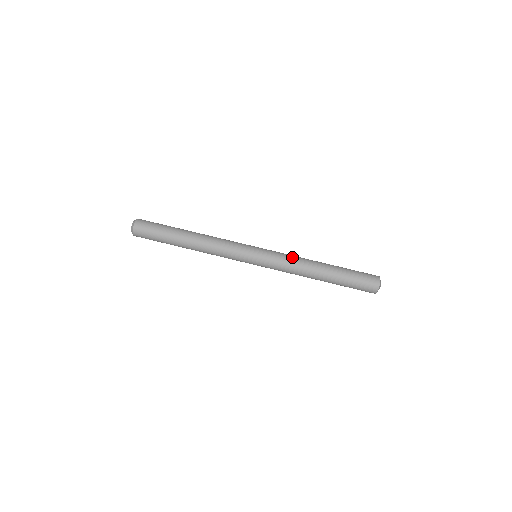
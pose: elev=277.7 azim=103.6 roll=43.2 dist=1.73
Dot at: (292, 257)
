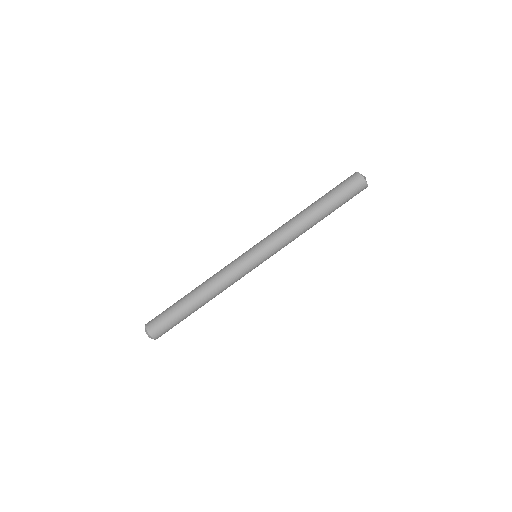
Dot at: (283, 230)
